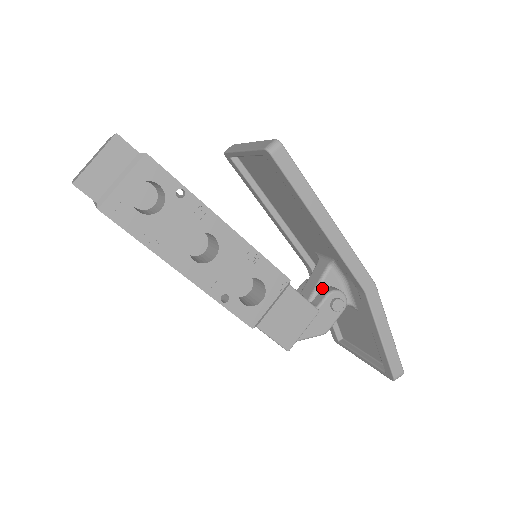
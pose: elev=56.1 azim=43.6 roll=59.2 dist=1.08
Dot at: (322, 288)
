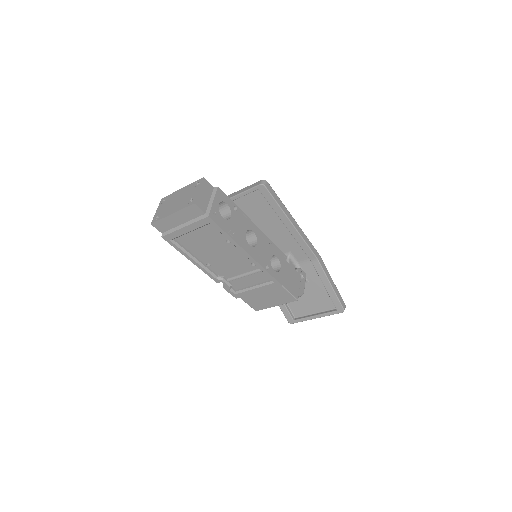
Dot at: occluded
